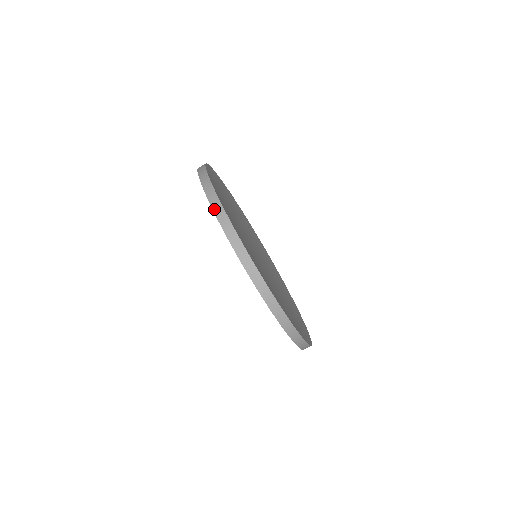
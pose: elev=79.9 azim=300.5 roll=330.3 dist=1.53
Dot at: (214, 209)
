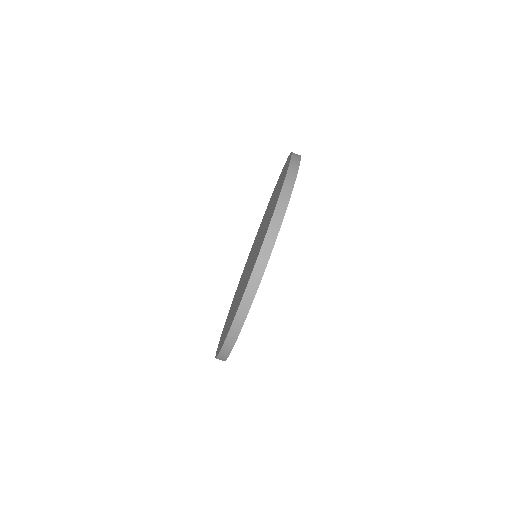
Dot at: (237, 315)
